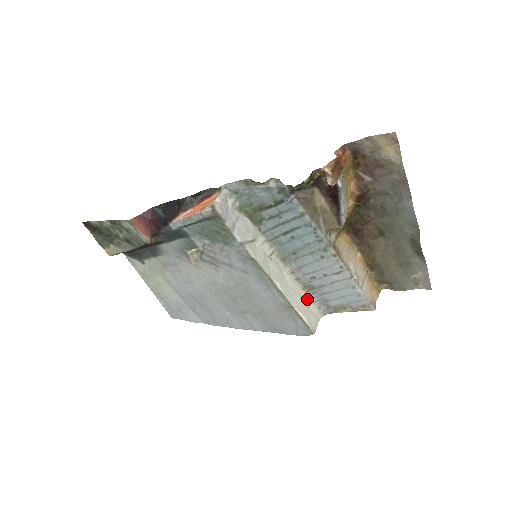
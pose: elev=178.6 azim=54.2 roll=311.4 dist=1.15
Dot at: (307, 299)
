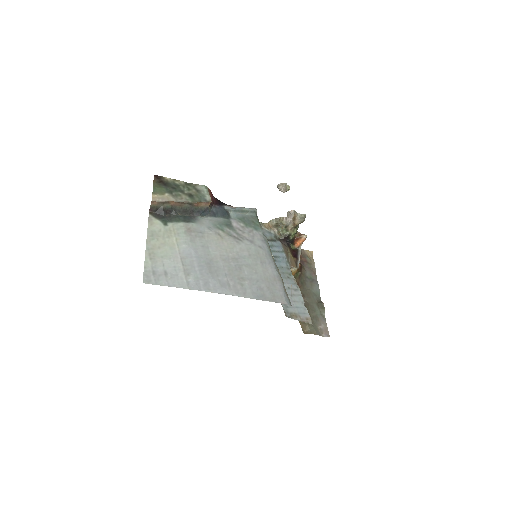
Dot at: occluded
